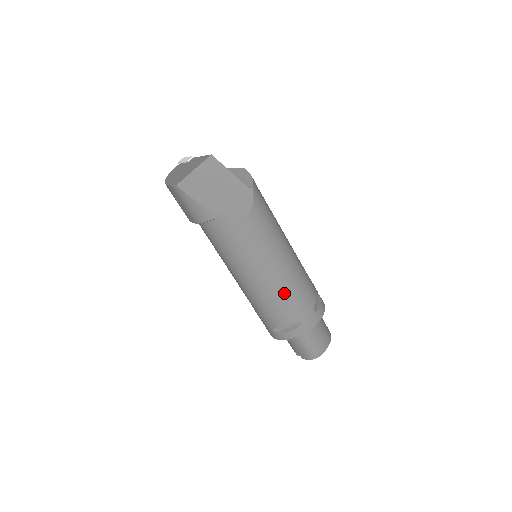
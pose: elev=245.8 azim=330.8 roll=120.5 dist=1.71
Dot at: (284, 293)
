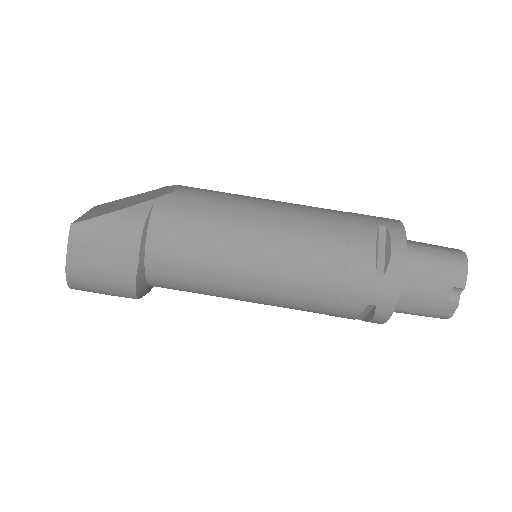
Dot at: (320, 215)
